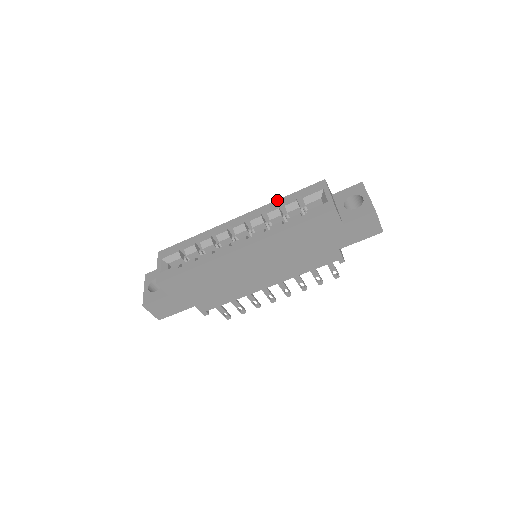
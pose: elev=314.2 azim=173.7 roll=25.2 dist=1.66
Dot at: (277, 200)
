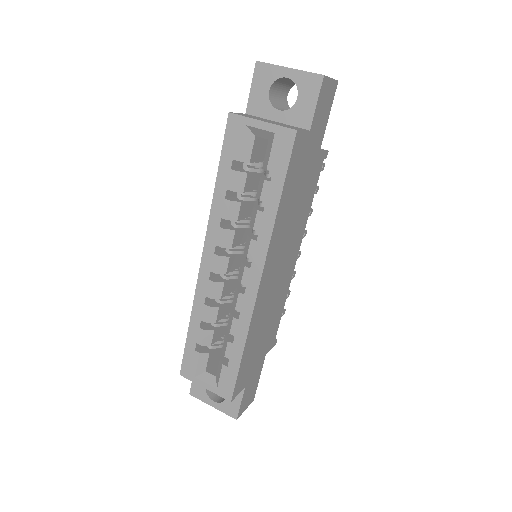
Dot at: (214, 195)
